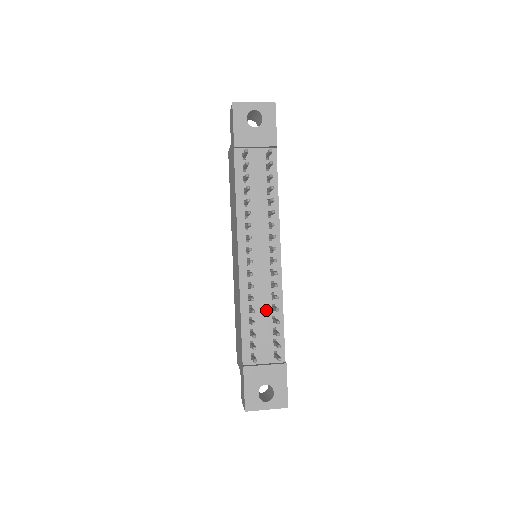
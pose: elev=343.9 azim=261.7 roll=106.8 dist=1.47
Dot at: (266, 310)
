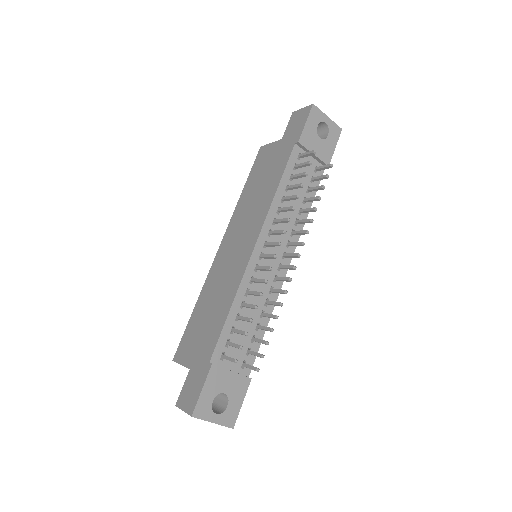
Dot at: (255, 313)
